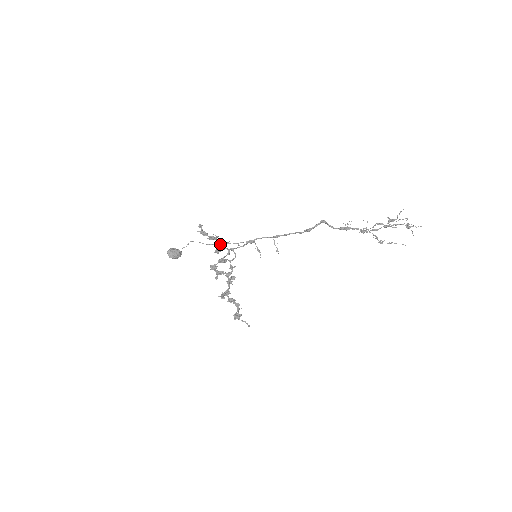
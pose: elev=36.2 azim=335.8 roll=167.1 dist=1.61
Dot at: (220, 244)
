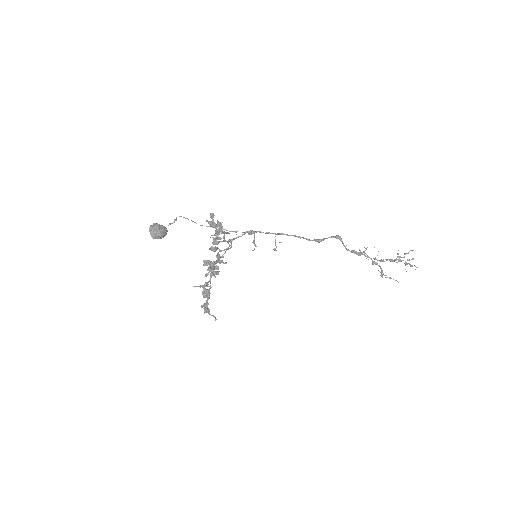
Dot at: (224, 238)
